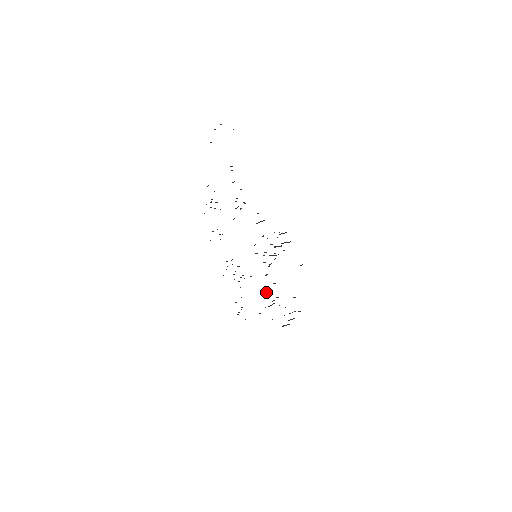
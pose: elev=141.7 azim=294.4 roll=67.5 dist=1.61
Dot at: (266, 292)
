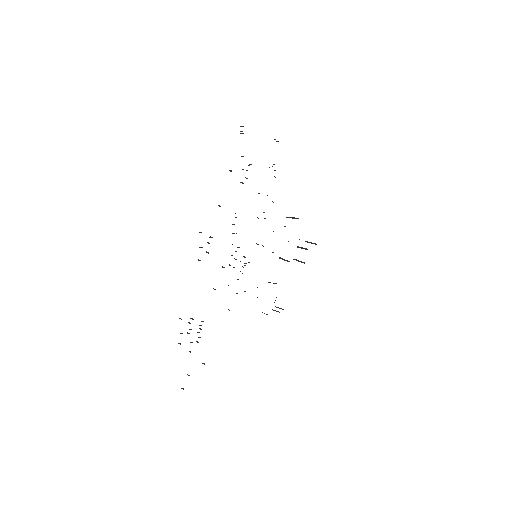
Dot at: (199, 328)
